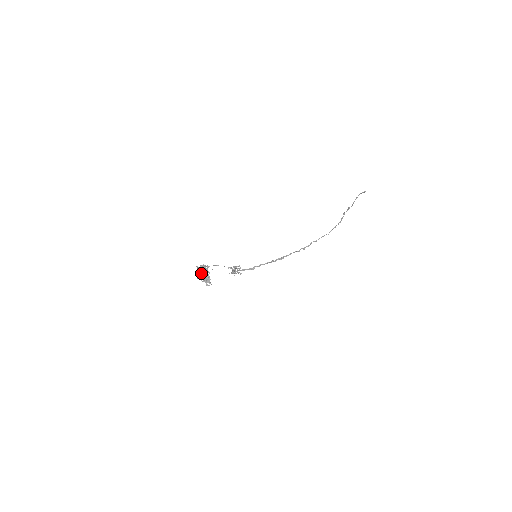
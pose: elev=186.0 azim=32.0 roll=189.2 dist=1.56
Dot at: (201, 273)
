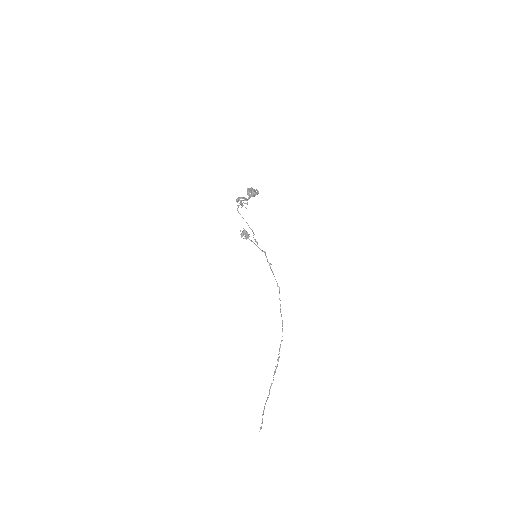
Dot at: (251, 192)
